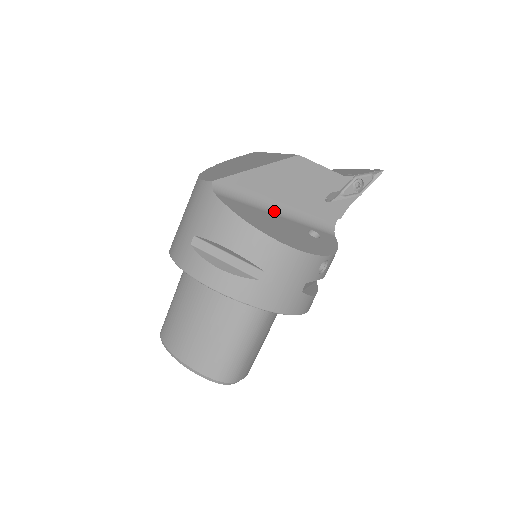
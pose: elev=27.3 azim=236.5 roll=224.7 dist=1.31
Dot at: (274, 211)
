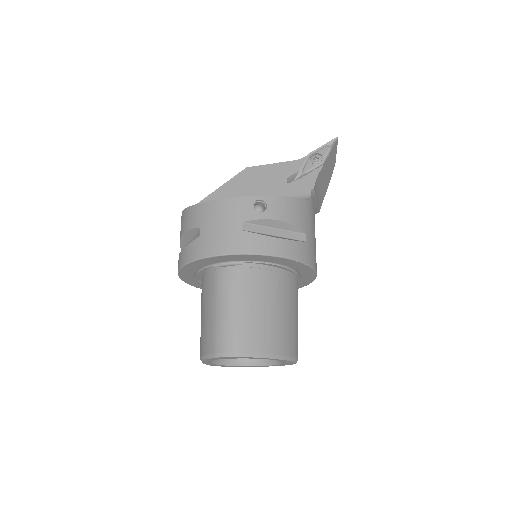
Dot at: occluded
